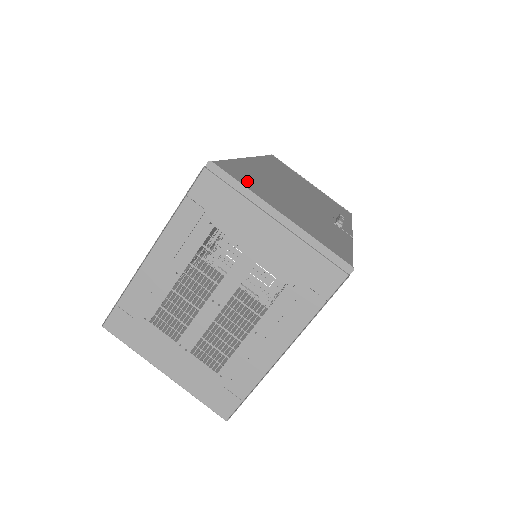
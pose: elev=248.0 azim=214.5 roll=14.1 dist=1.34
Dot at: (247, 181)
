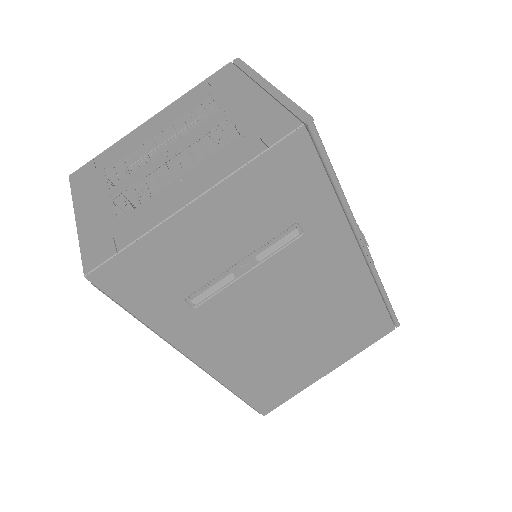
Dot at: occluded
